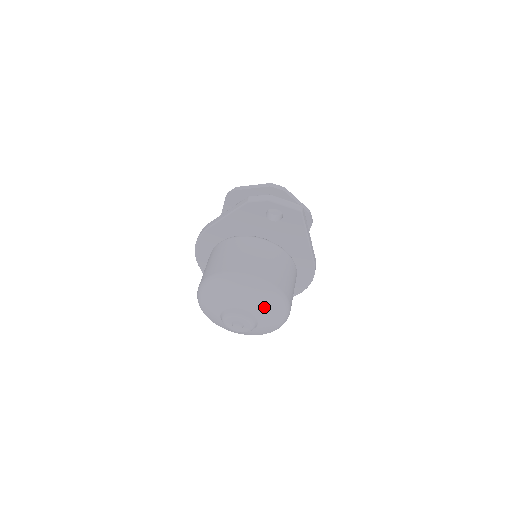
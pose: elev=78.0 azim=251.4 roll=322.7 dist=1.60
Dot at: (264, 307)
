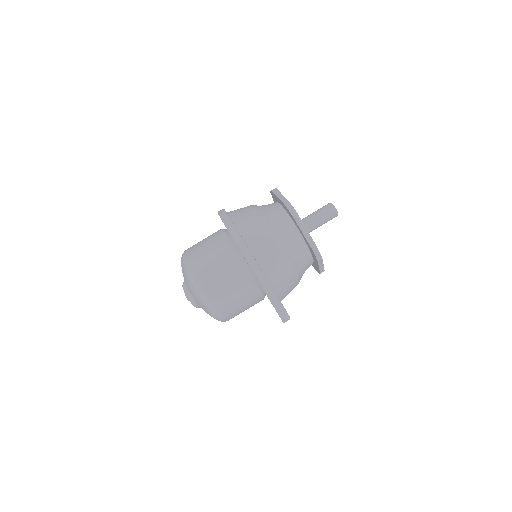
Dot at: occluded
